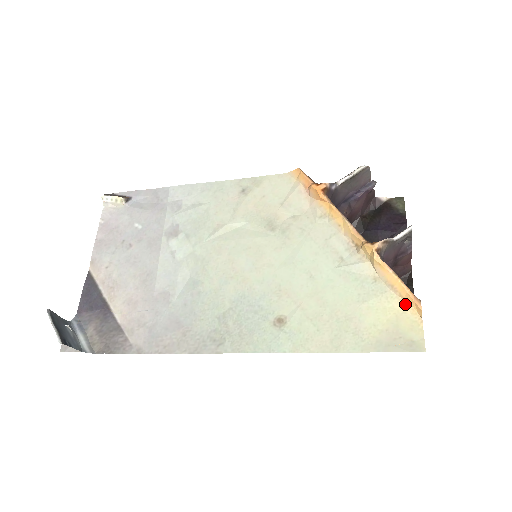
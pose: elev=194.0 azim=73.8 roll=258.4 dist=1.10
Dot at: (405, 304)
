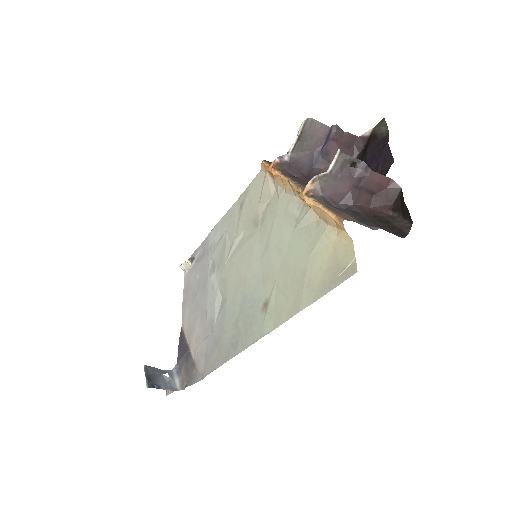
Dot at: (338, 232)
